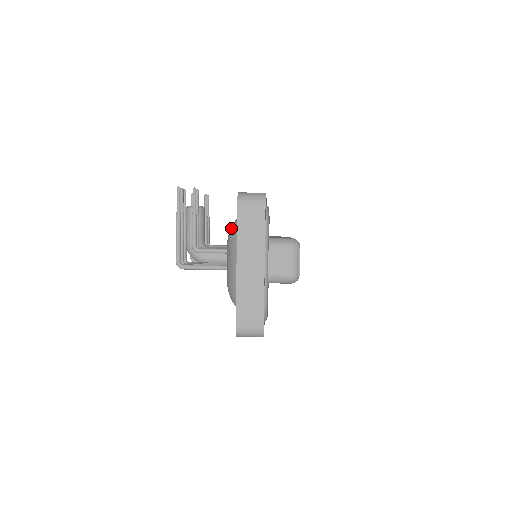
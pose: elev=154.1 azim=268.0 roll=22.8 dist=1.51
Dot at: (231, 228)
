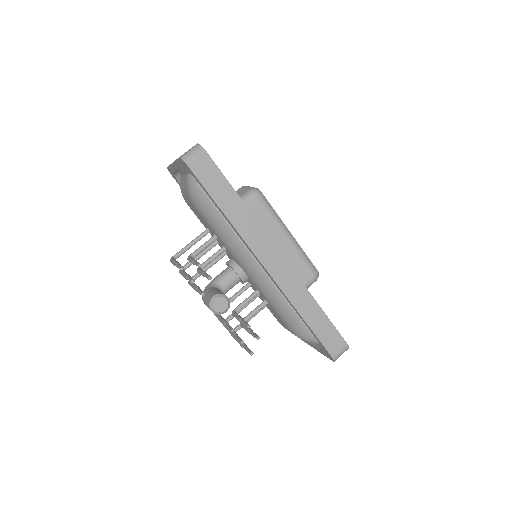
Dot at: (305, 340)
